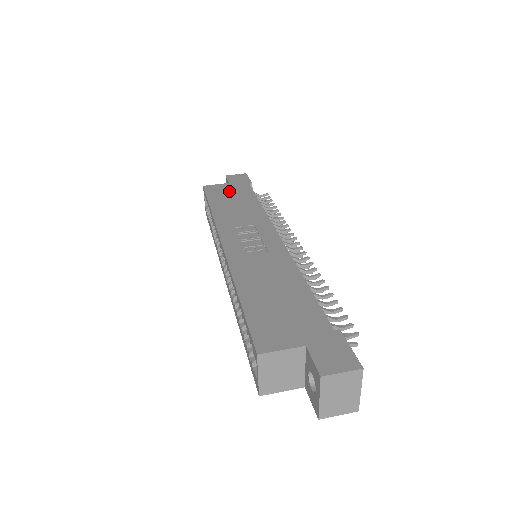
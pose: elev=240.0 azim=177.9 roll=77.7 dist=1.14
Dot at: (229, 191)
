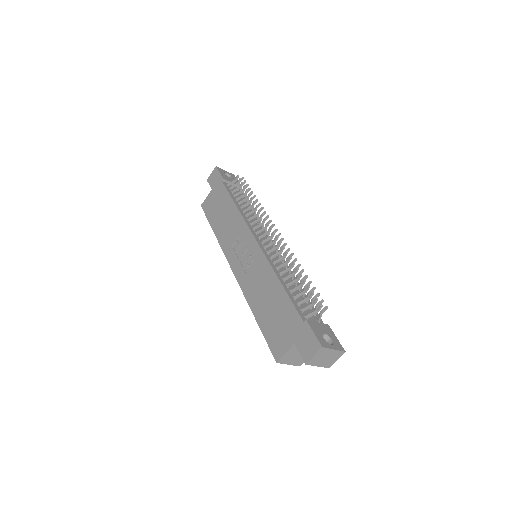
Dot at: (215, 202)
